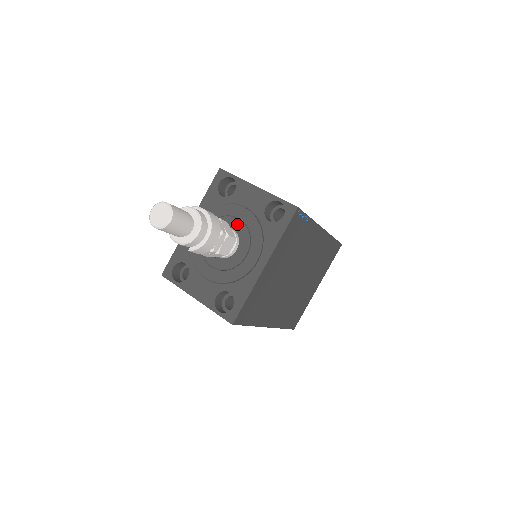
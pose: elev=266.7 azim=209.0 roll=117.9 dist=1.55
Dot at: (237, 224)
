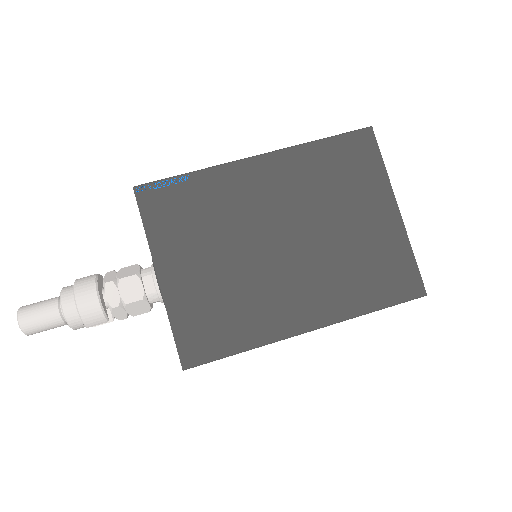
Dot at: occluded
